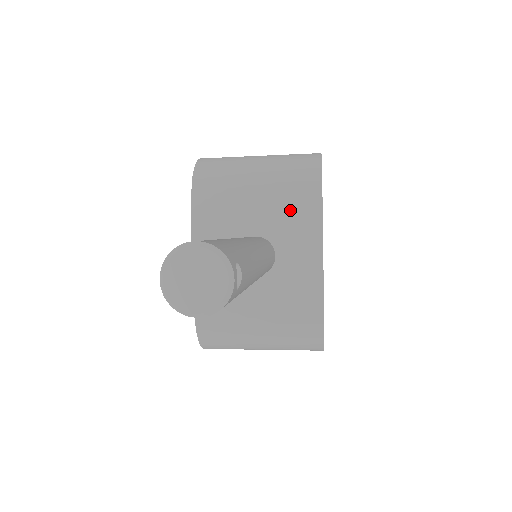
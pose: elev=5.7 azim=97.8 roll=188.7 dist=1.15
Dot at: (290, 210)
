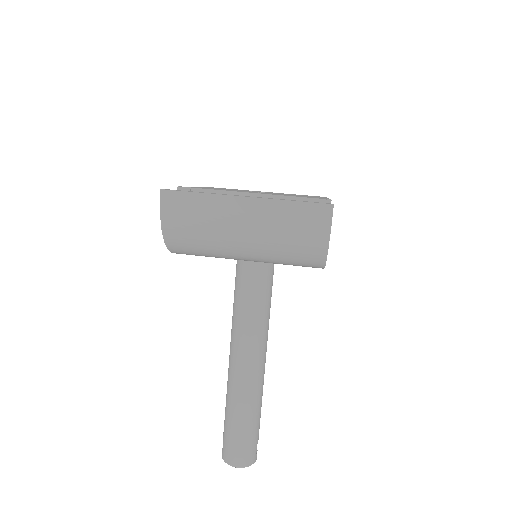
Dot at: occluded
